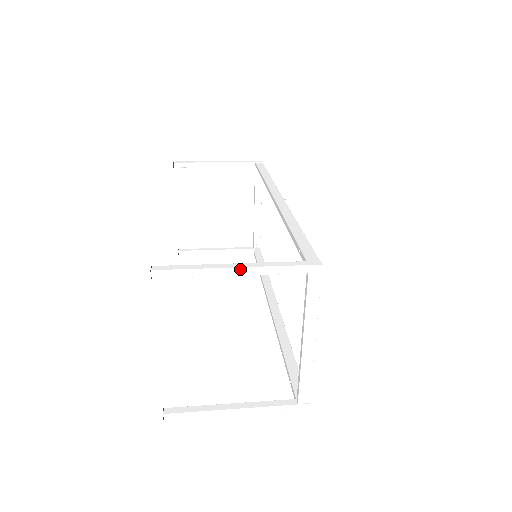
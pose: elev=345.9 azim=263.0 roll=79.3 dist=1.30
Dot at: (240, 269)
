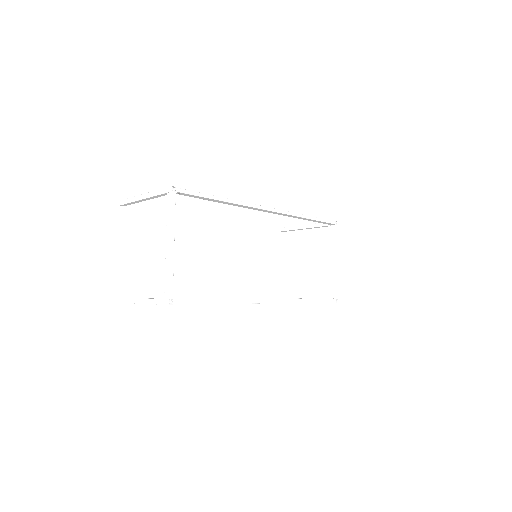
Dot at: (144, 195)
